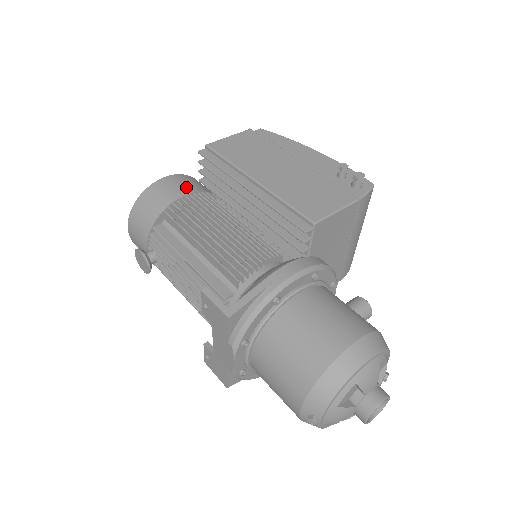
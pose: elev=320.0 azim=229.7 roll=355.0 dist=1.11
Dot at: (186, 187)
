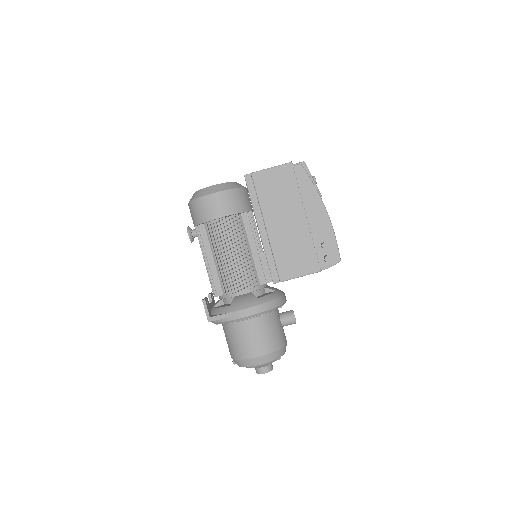
Dot at: (224, 209)
